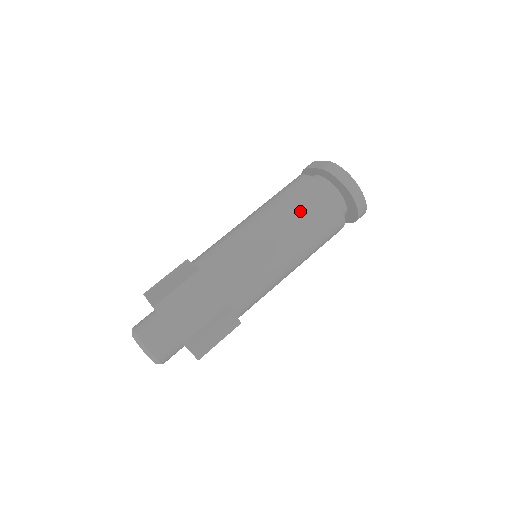
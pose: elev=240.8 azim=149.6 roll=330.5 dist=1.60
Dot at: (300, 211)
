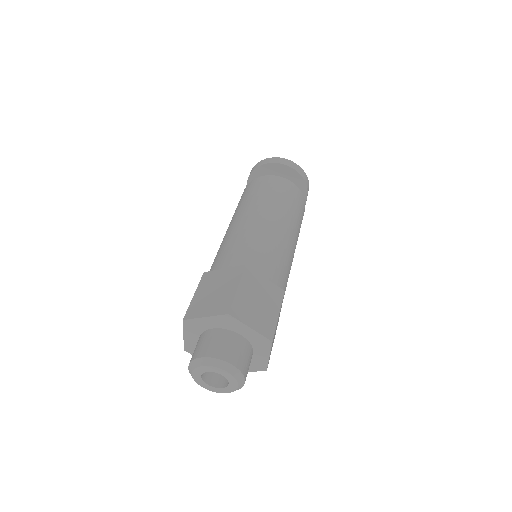
Dot at: (250, 196)
